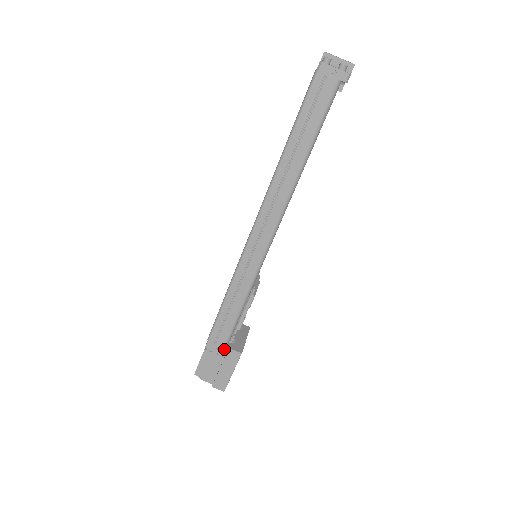
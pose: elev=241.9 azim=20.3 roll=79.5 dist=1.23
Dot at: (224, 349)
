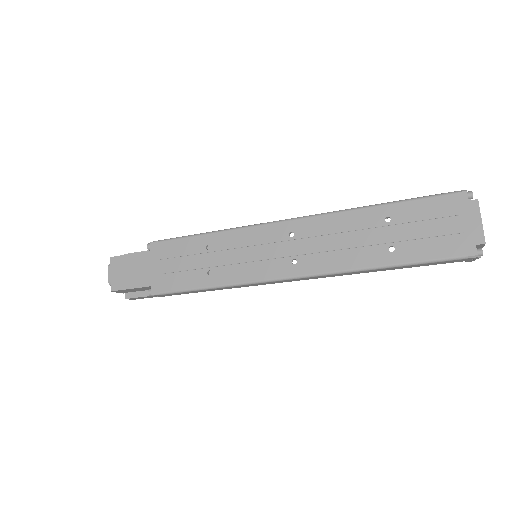
Dot at: occluded
